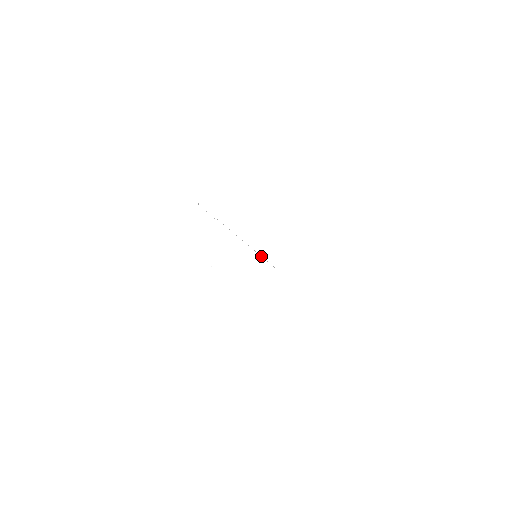
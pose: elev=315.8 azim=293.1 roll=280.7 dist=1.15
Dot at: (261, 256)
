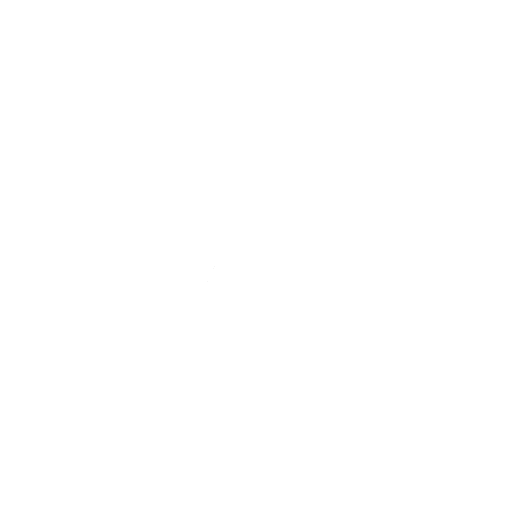
Dot at: occluded
